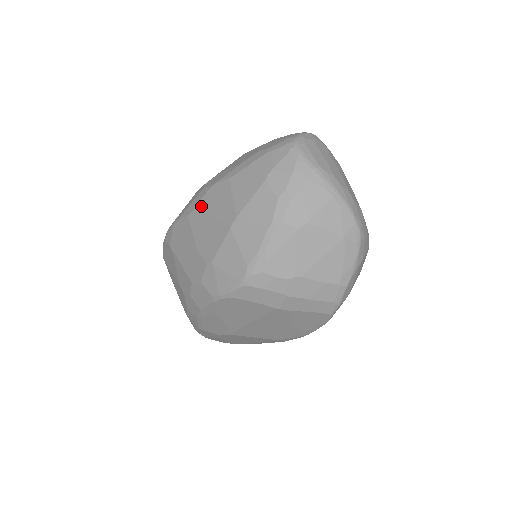
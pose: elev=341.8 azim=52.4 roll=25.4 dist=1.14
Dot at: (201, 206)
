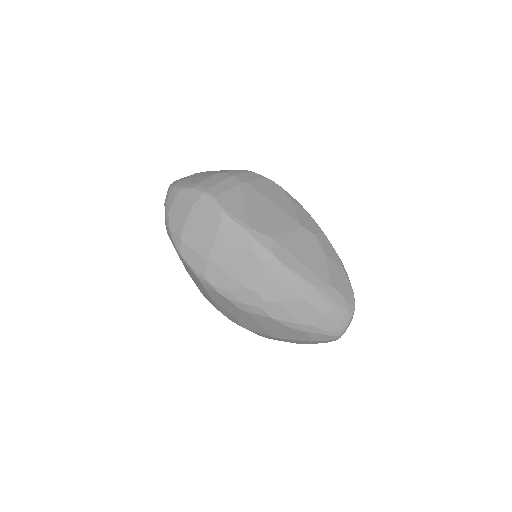
Dot at: (255, 317)
